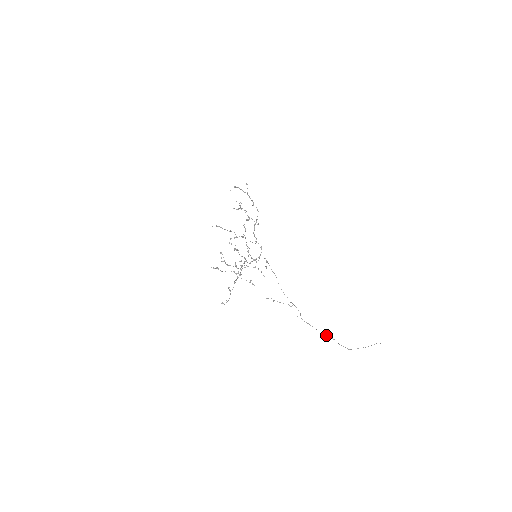
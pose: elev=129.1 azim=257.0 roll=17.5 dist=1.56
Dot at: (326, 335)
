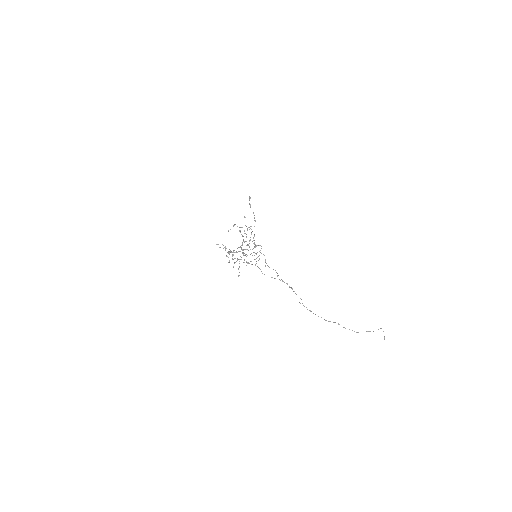
Dot at: (330, 321)
